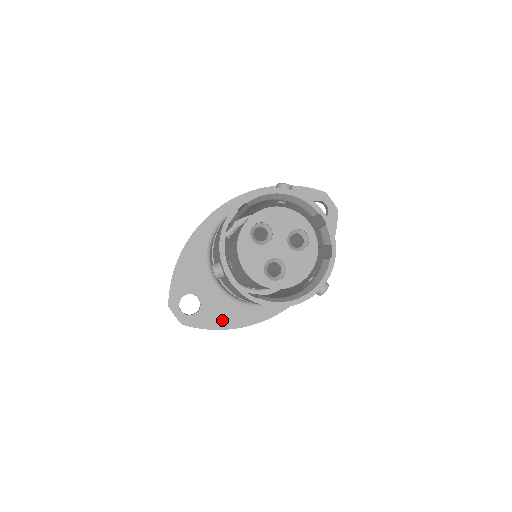
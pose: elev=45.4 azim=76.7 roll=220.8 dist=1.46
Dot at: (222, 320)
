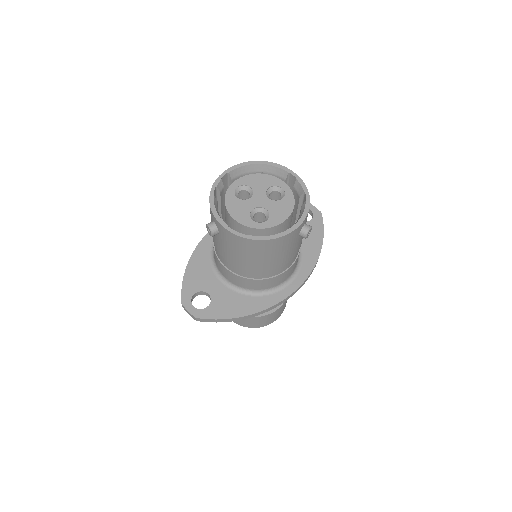
Dot at: (232, 310)
